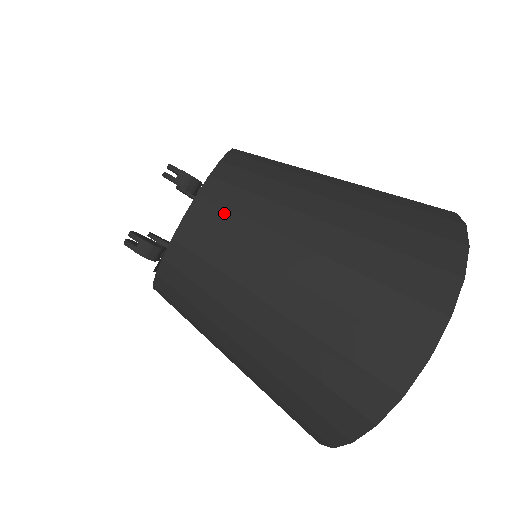
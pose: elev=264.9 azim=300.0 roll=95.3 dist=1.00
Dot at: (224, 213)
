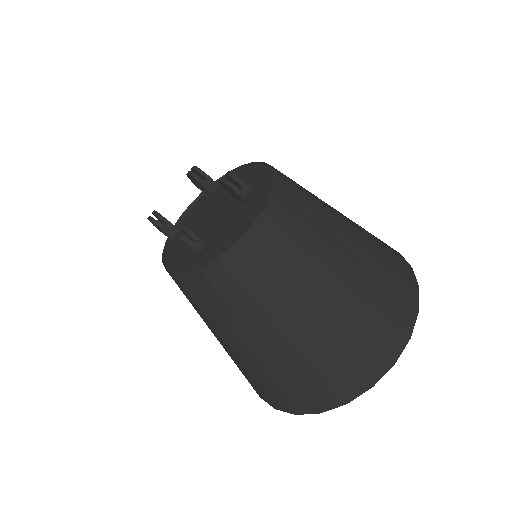
Dot at: (281, 234)
